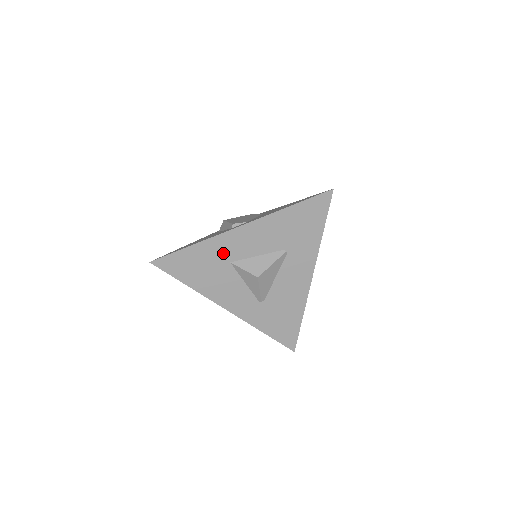
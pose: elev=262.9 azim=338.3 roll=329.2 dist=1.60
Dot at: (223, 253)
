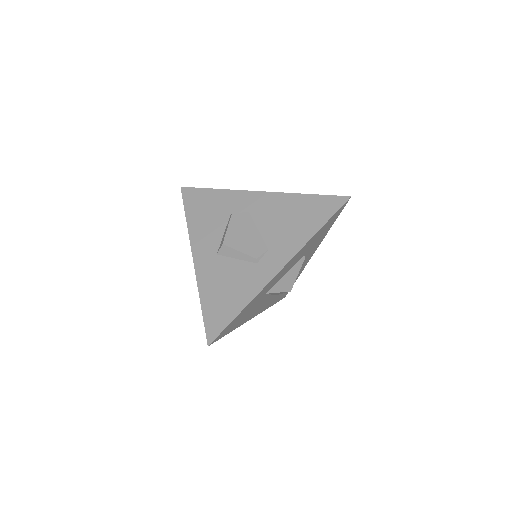
Dot at: (263, 293)
